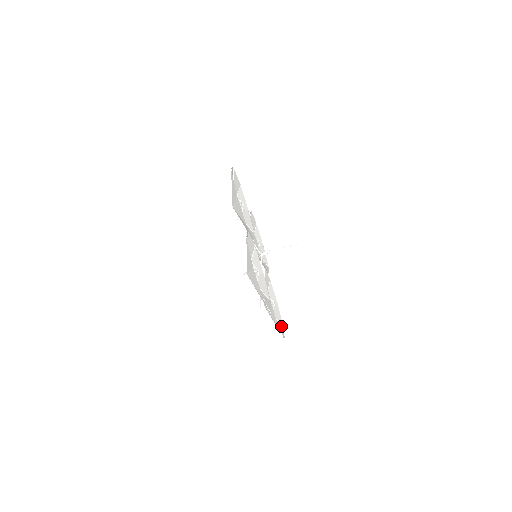
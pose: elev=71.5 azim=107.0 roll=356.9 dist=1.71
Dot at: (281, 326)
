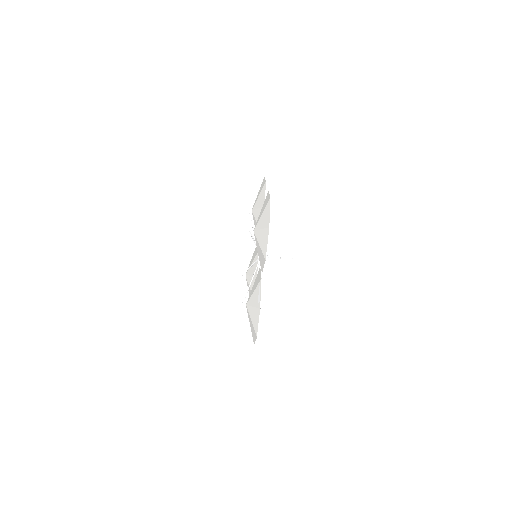
Dot at: (253, 339)
